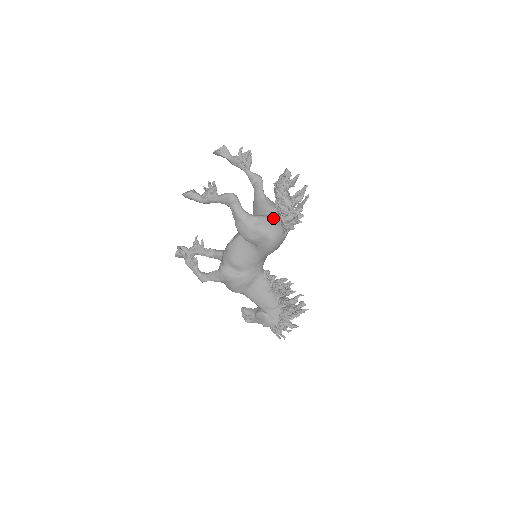
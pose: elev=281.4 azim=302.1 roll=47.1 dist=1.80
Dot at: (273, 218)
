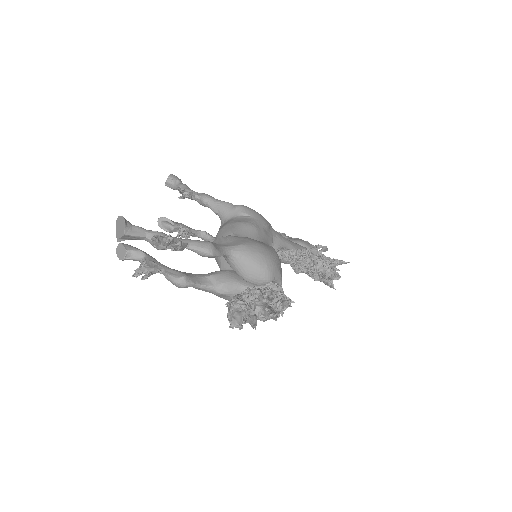
Dot at: occluded
